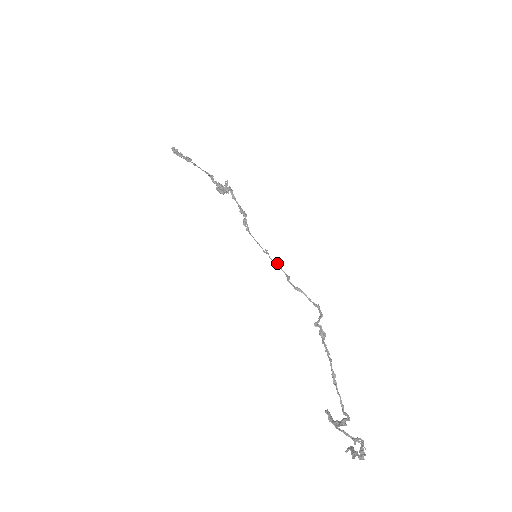
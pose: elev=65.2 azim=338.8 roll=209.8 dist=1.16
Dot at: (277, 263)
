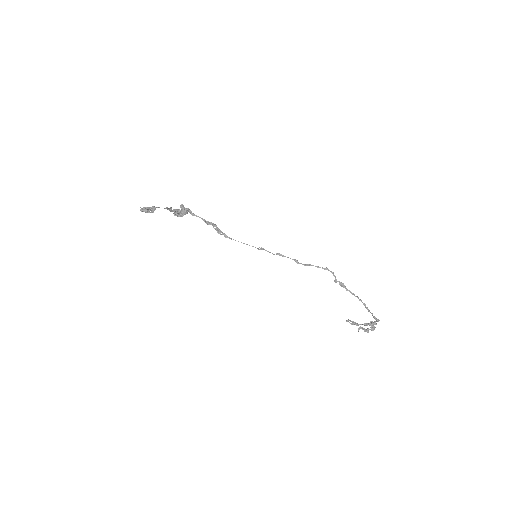
Dot at: (279, 254)
